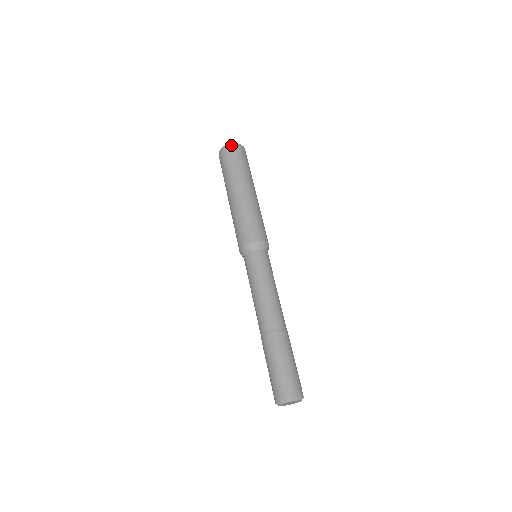
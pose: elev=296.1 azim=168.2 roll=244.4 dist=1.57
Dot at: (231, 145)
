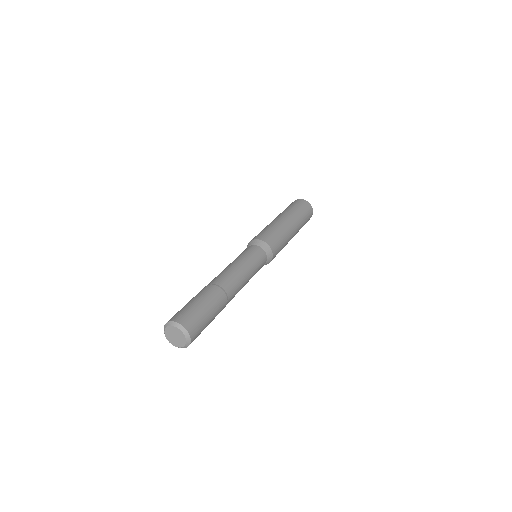
Dot at: (294, 201)
